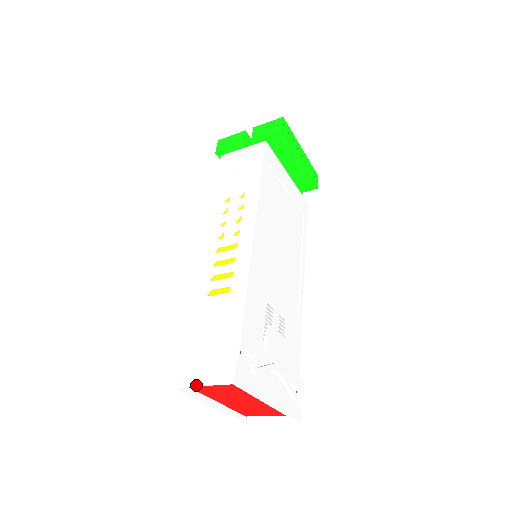
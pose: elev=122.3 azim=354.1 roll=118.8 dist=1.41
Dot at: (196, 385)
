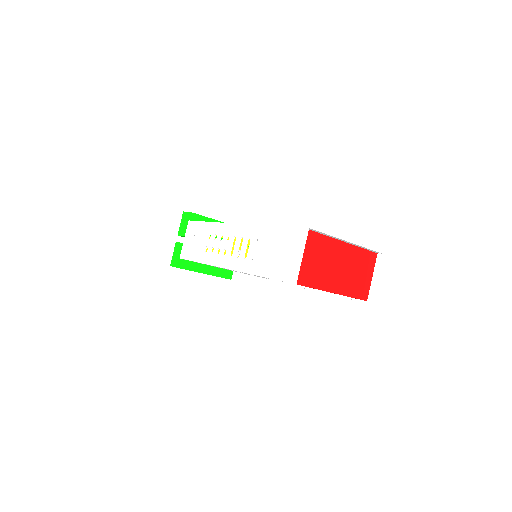
Dot at: (300, 259)
